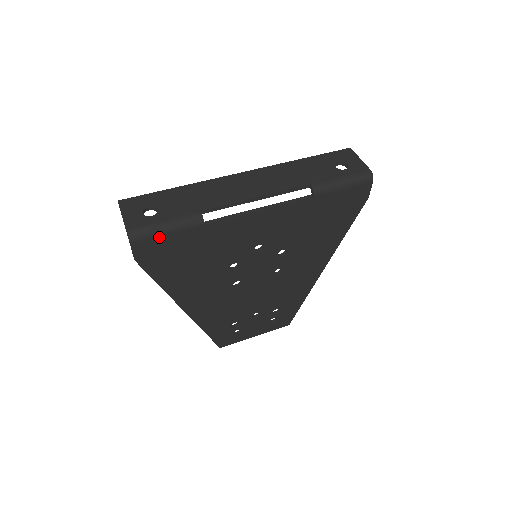
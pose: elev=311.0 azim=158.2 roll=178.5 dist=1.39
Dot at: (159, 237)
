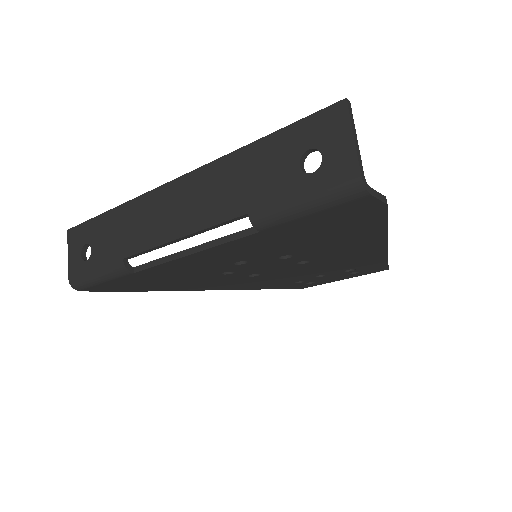
Dot at: (100, 284)
